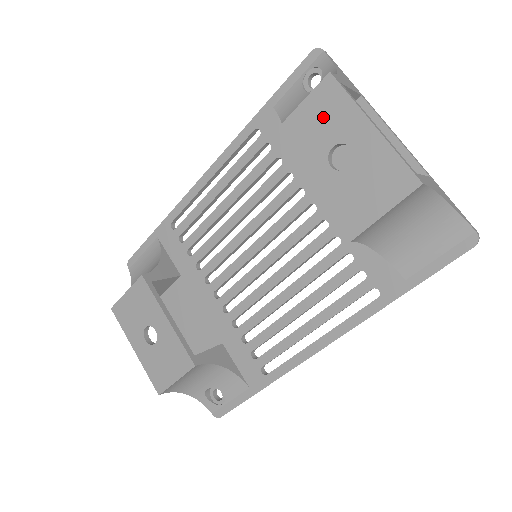
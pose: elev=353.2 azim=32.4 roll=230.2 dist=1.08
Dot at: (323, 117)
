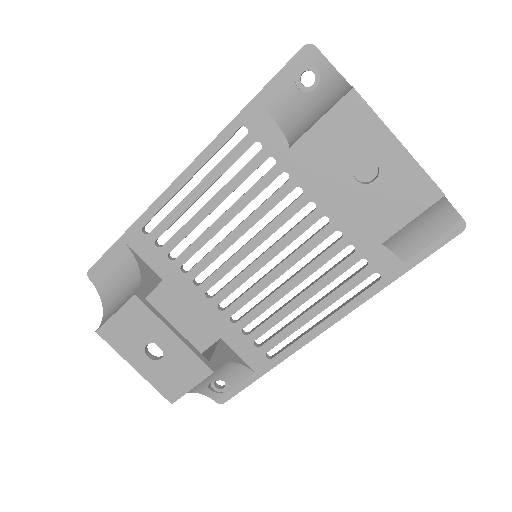
Dot at: (347, 132)
